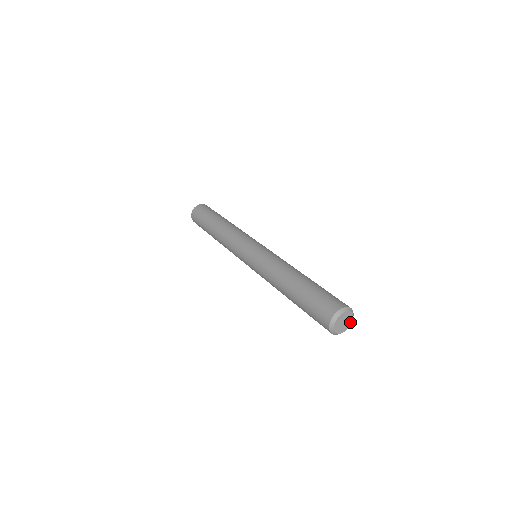
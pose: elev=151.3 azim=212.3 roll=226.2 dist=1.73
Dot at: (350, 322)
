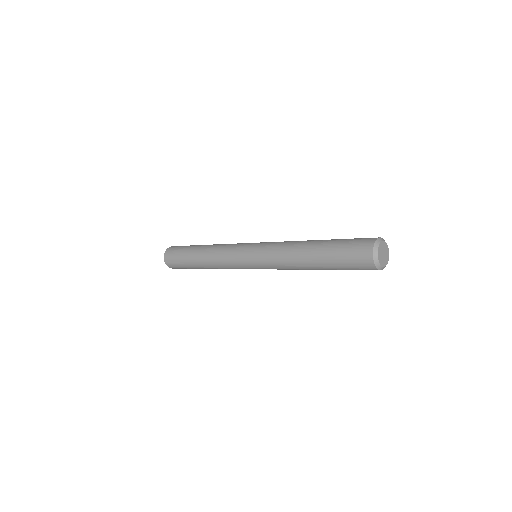
Dot at: (387, 259)
